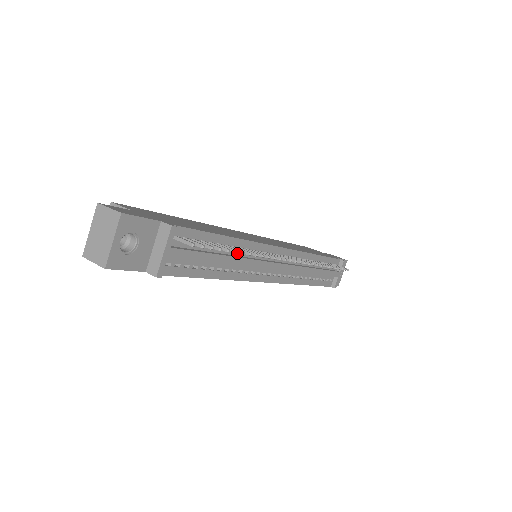
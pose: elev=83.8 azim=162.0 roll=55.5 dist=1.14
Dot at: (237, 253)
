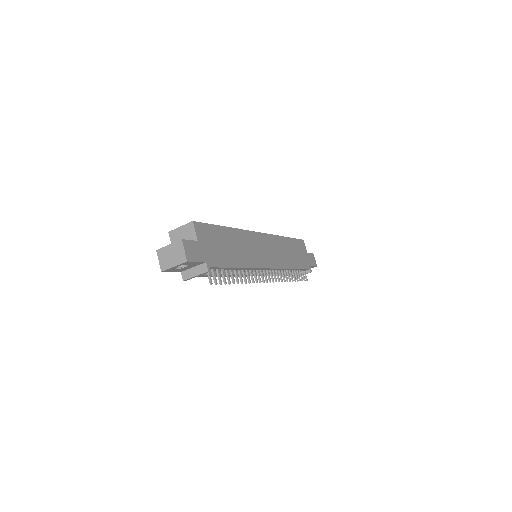
Dot at: occluded
